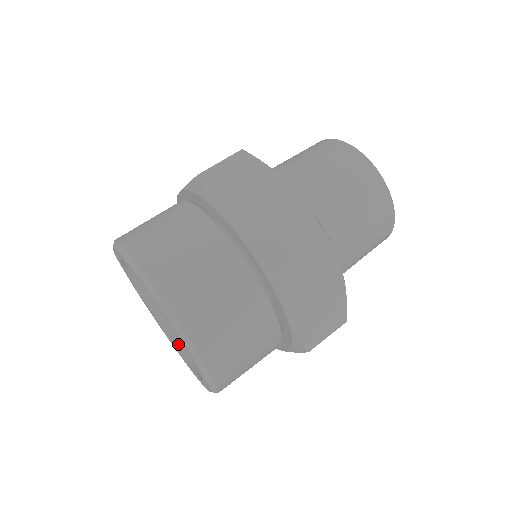
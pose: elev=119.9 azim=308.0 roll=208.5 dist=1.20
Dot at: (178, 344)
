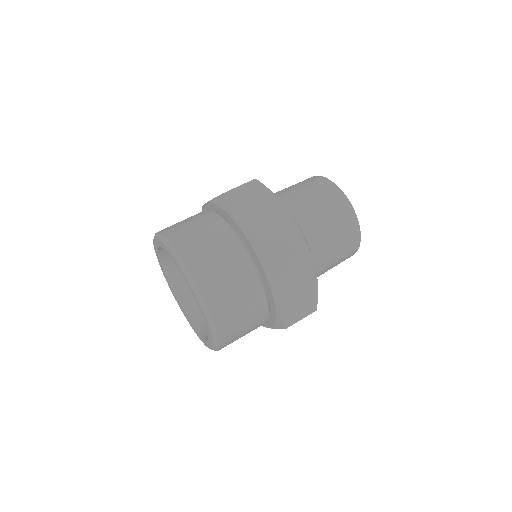
Dot at: occluded
